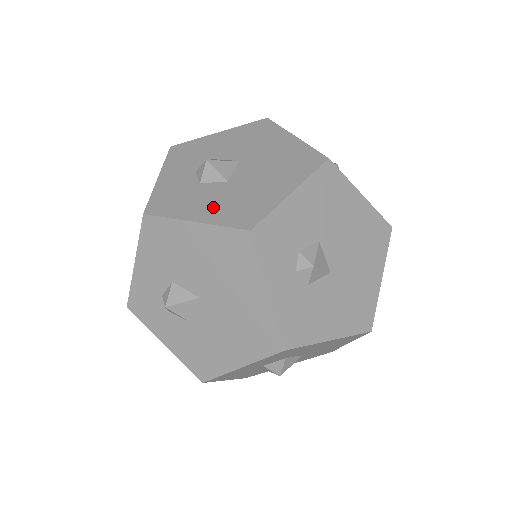
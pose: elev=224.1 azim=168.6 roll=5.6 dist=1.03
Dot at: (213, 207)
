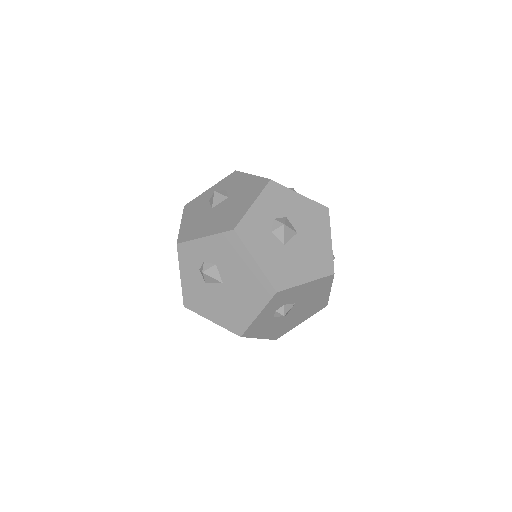
Dot at: (269, 259)
